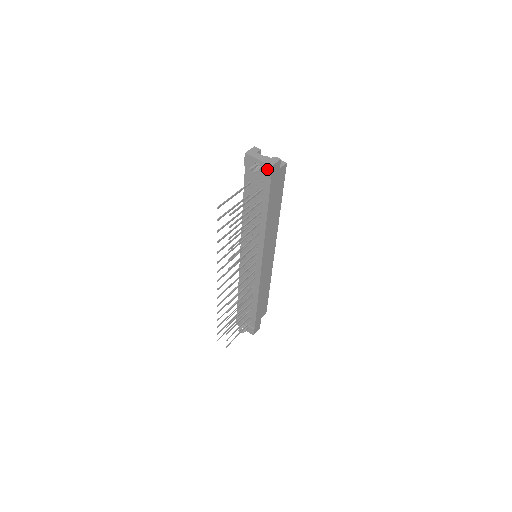
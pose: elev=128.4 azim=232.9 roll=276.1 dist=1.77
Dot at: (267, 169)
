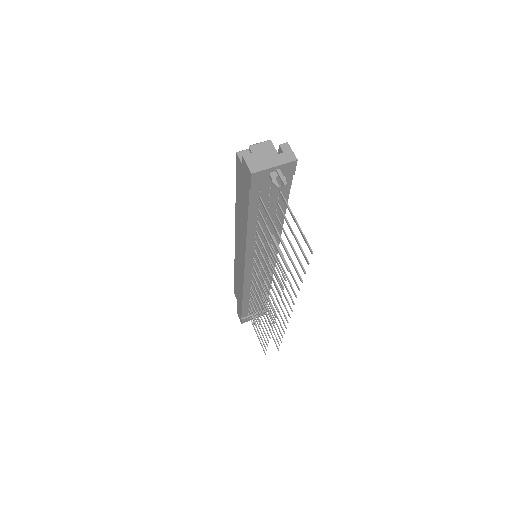
Dot at: (290, 167)
